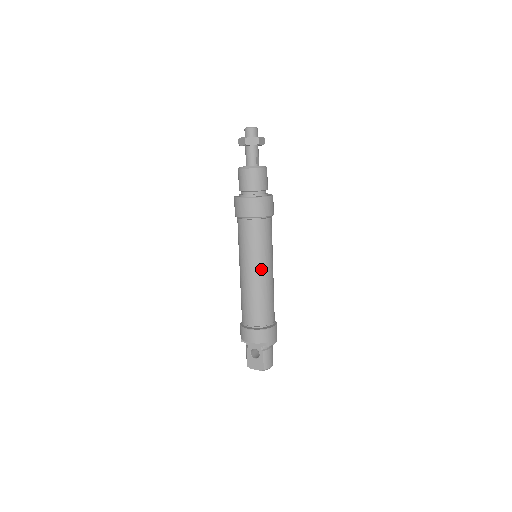
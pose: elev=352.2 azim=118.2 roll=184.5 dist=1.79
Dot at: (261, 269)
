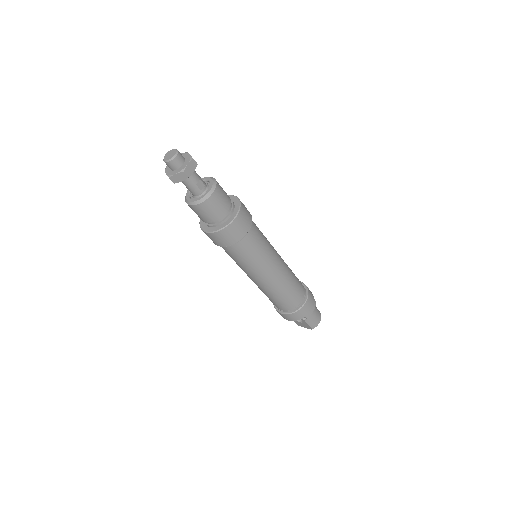
Dot at: (265, 276)
